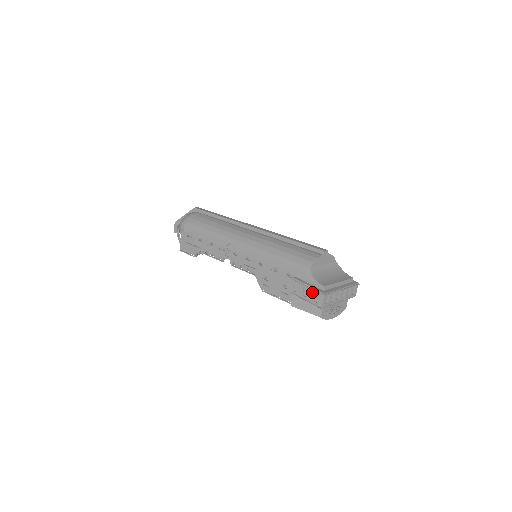
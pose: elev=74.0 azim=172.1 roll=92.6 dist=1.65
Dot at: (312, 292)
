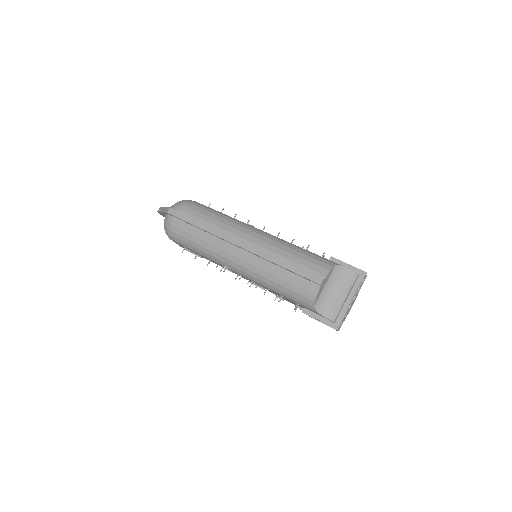
Dot at: (325, 324)
